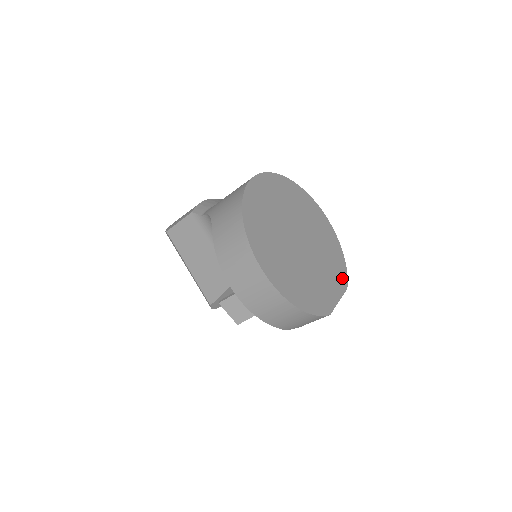
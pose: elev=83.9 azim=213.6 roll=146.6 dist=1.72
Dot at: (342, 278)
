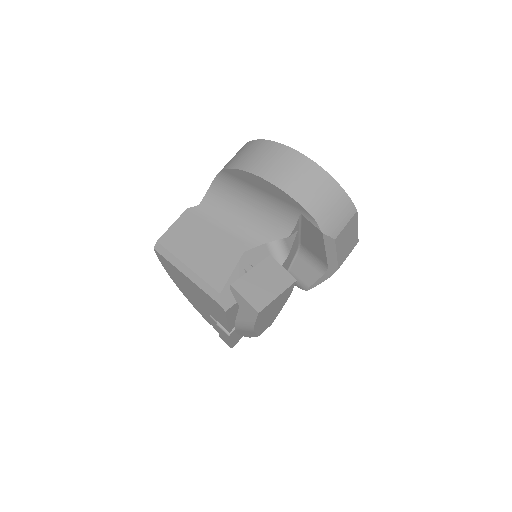
Dot at: occluded
